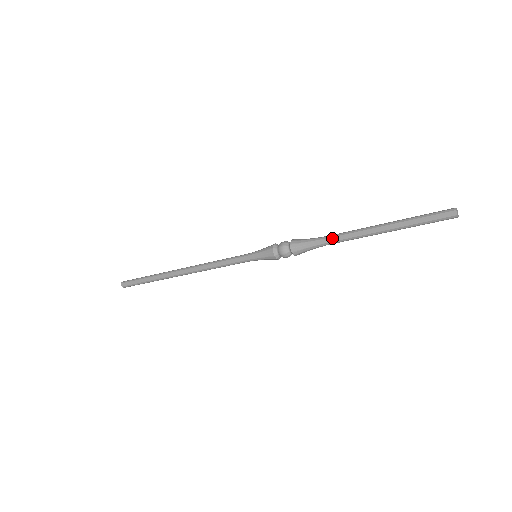
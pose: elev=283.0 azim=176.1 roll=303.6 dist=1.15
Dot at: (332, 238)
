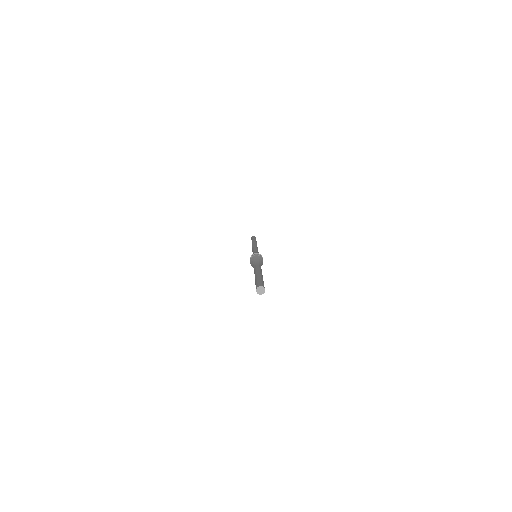
Dot at: occluded
